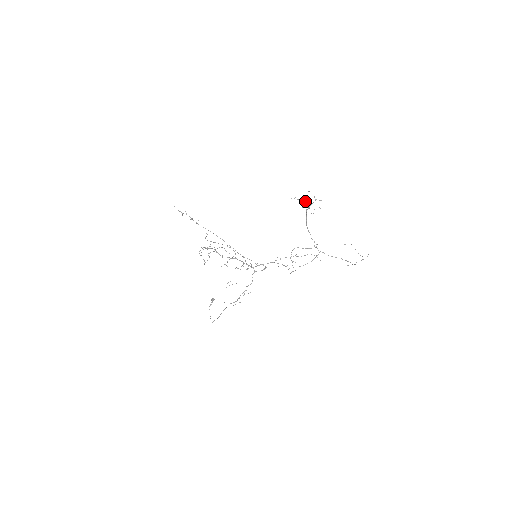
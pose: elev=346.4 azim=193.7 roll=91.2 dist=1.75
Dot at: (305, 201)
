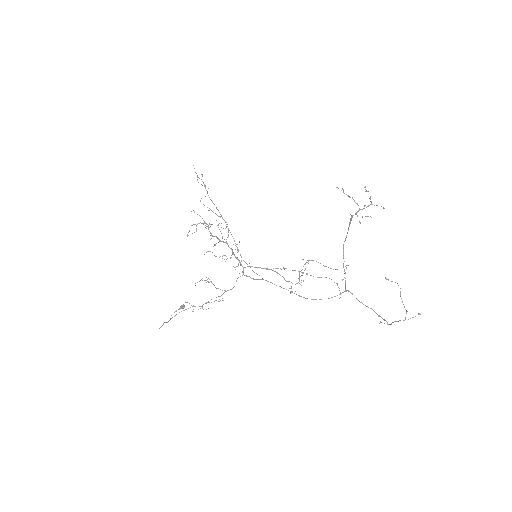
Dot at: occluded
